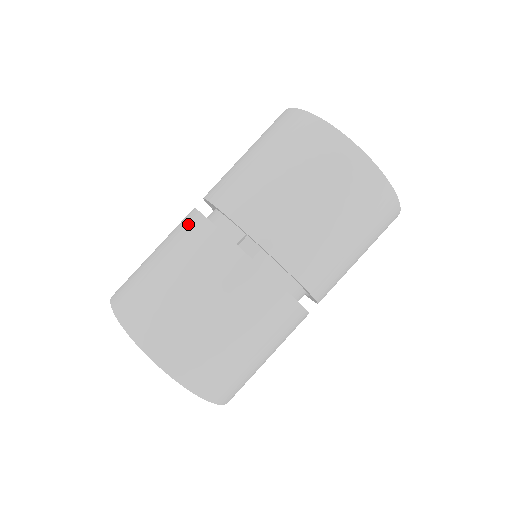
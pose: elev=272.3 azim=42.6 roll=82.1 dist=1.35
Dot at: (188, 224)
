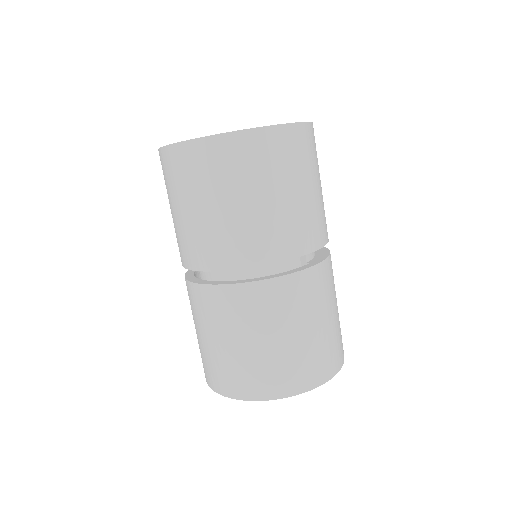
Dot at: (254, 298)
